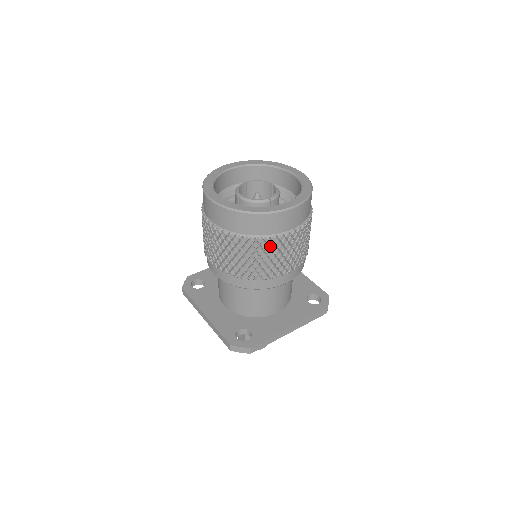
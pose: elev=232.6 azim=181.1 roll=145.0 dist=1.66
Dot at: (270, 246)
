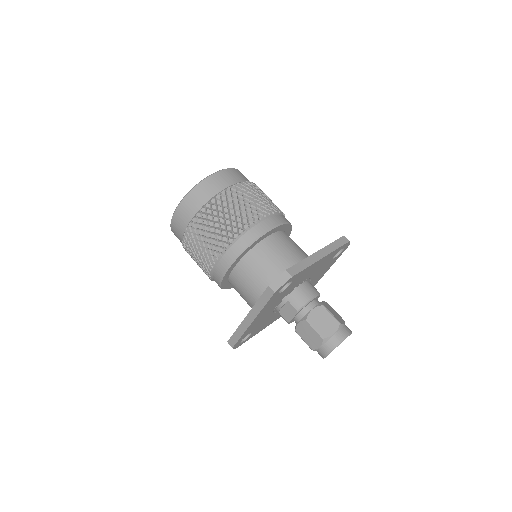
Dot at: (229, 196)
